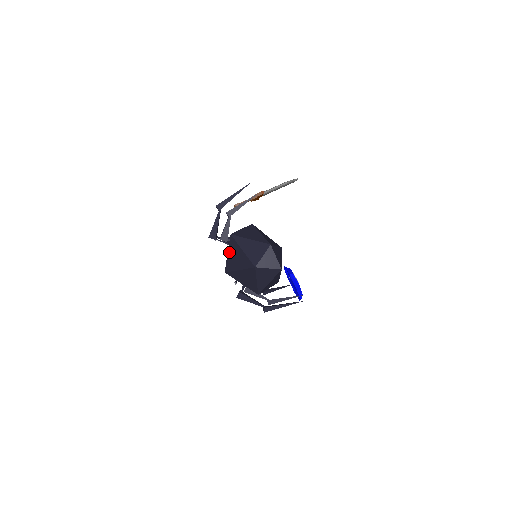
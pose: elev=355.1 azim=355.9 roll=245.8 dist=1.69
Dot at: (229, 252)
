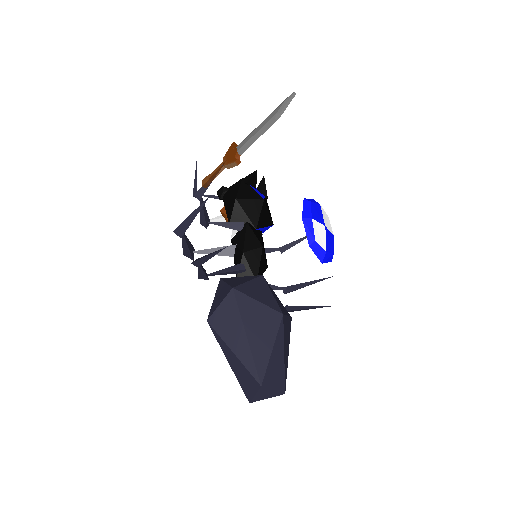
Dot at: occluded
